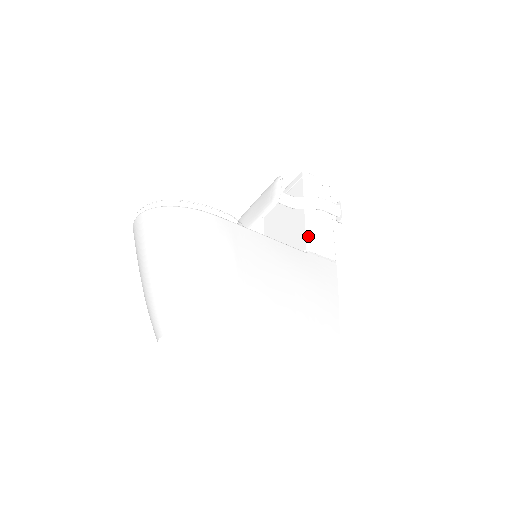
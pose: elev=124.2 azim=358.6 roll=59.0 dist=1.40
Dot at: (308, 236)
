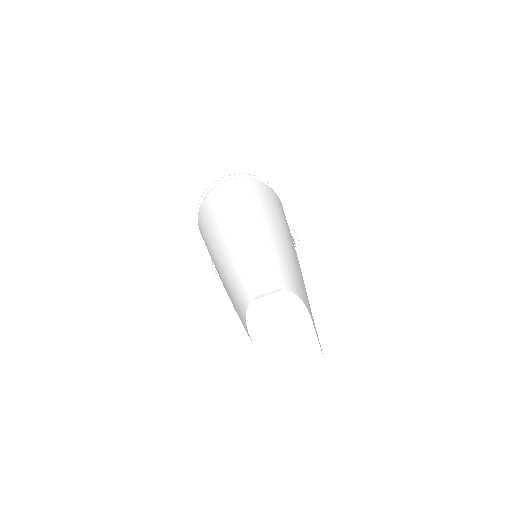
Dot at: occluded
